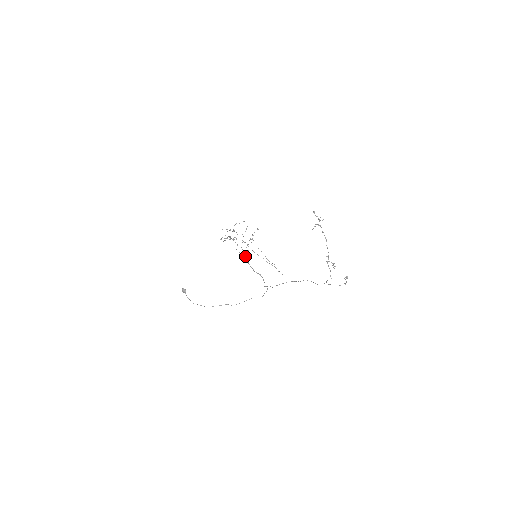
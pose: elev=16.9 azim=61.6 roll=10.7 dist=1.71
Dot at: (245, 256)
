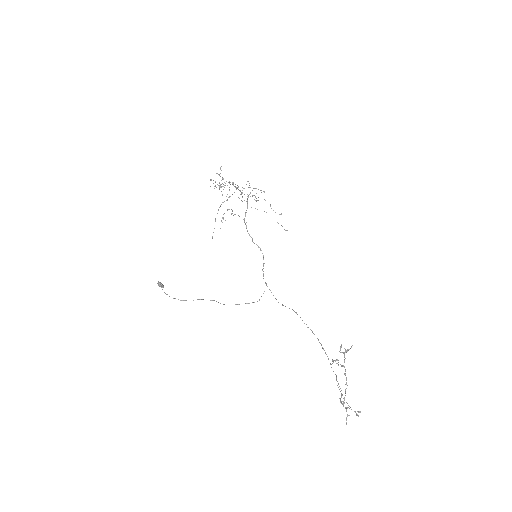
Dot at: occluded
